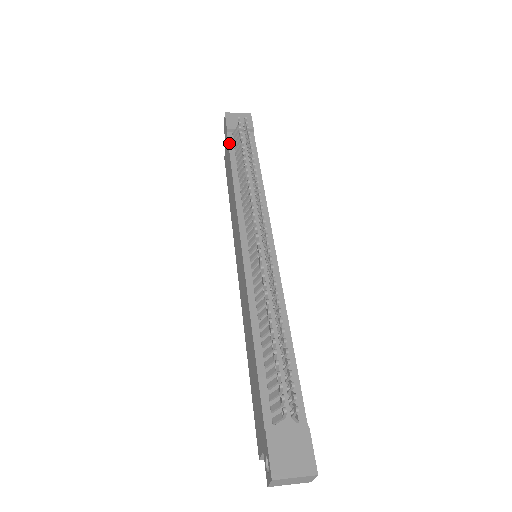
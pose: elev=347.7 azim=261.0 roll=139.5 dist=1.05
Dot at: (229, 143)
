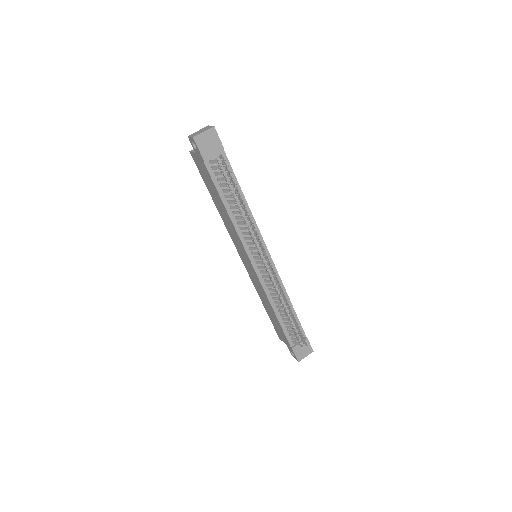
Dot at: (210, 174)
